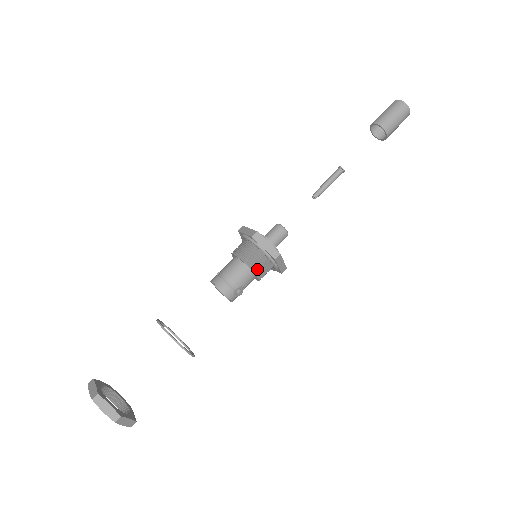
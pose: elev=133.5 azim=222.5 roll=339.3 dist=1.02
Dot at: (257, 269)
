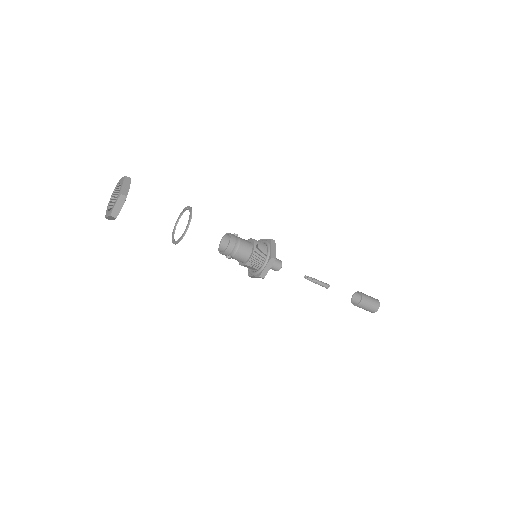
Dot at: (249, 265)
